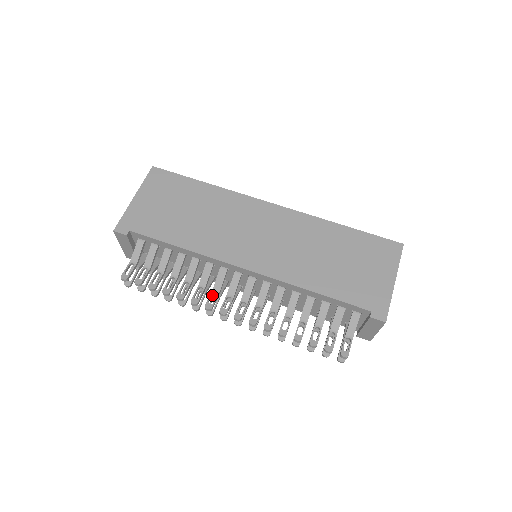
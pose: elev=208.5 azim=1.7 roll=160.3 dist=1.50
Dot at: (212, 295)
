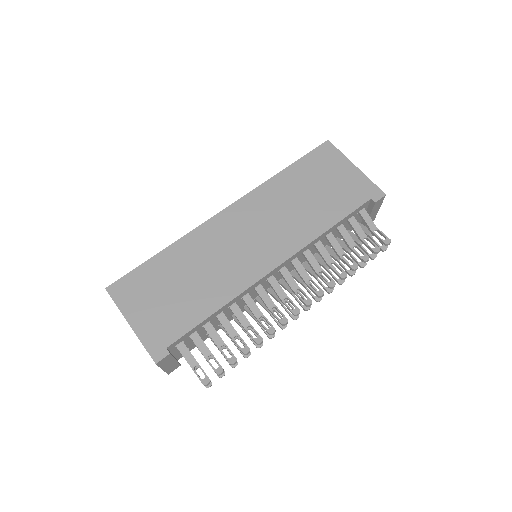
Dot at: occluded
